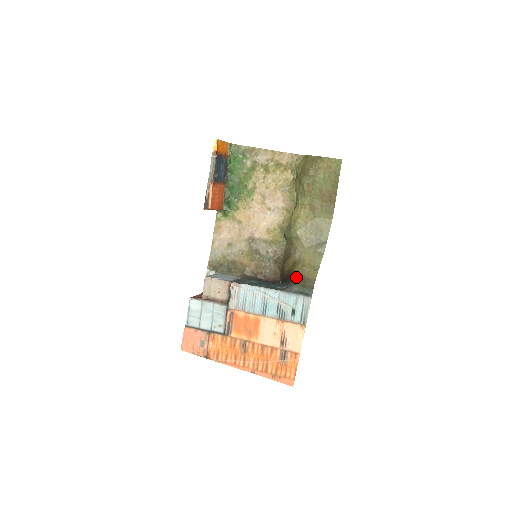
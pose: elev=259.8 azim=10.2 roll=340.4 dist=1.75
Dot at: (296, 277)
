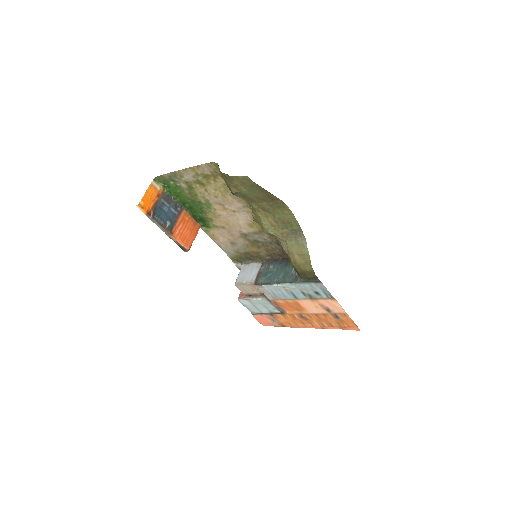
Dot at: (297, 272)
